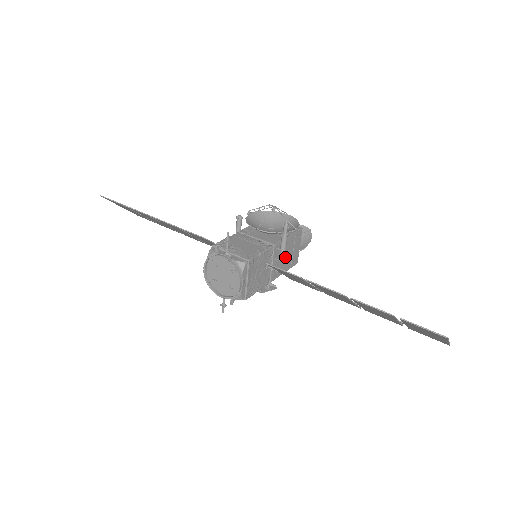
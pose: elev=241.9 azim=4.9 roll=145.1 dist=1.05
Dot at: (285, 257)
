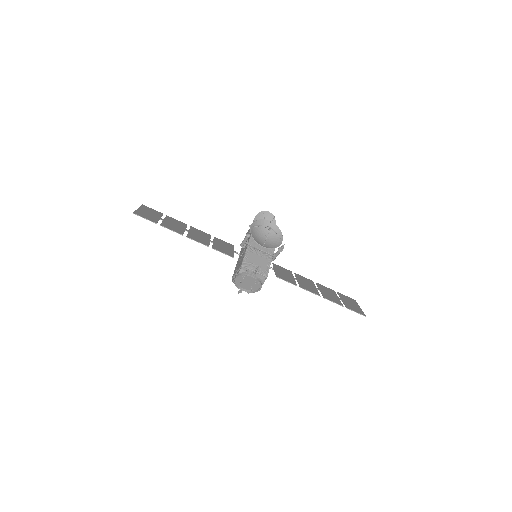
Dot at: occluded
